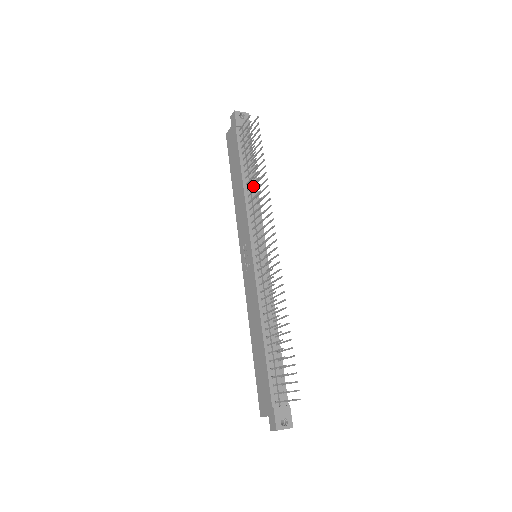
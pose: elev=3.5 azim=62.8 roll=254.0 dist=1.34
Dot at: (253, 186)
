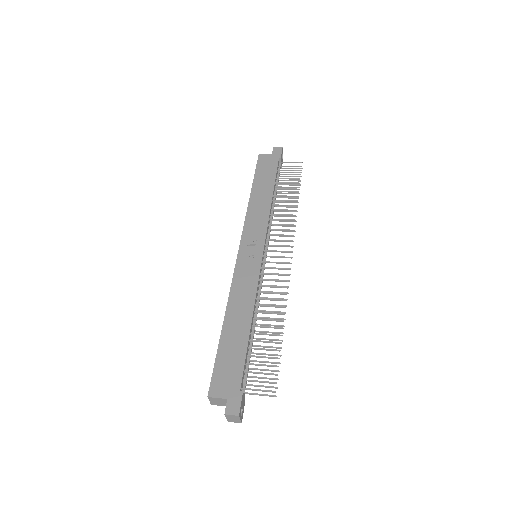
Dot at: (273, 206)
